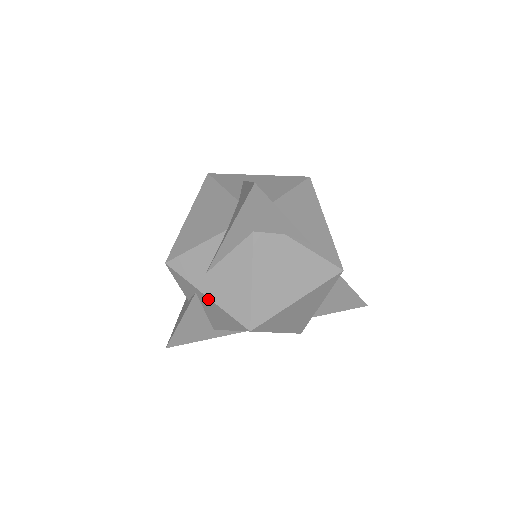
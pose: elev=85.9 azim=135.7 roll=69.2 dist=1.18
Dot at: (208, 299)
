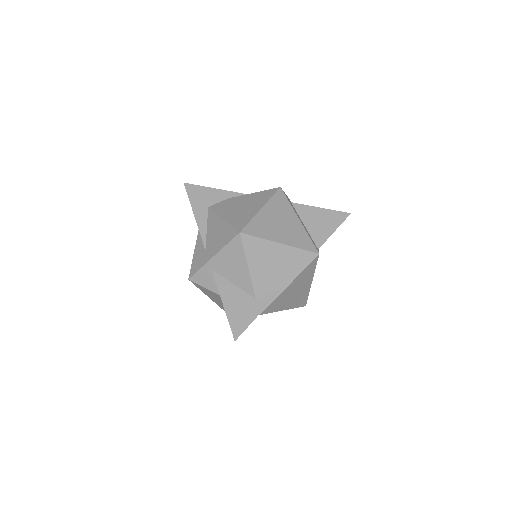
Dot at: (215, 258)
